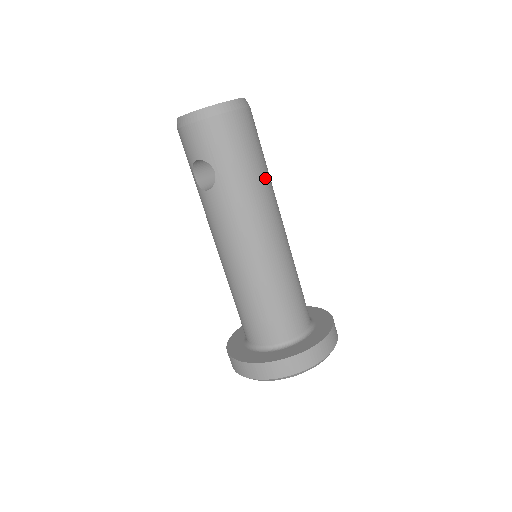
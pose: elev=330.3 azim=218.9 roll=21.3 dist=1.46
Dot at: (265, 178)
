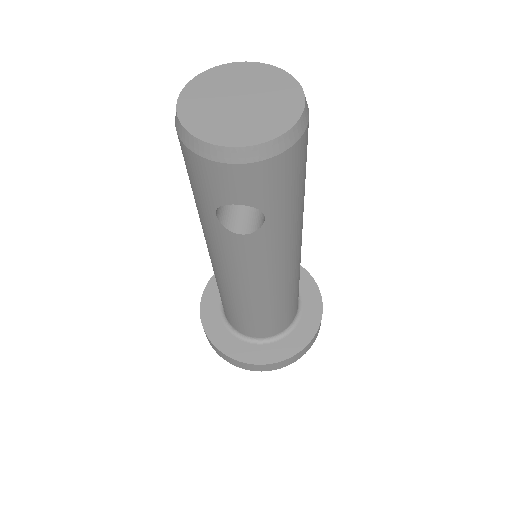
Dot at: occluded
